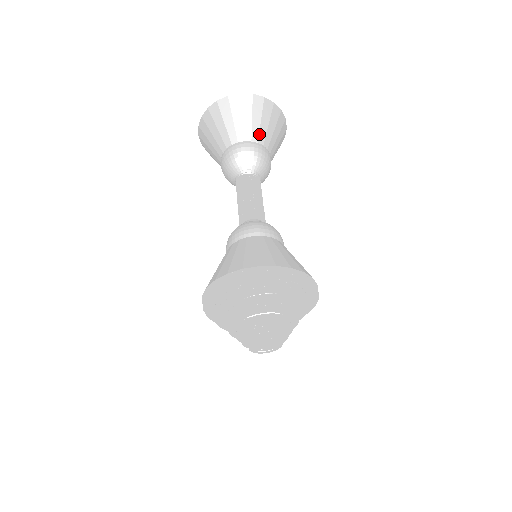
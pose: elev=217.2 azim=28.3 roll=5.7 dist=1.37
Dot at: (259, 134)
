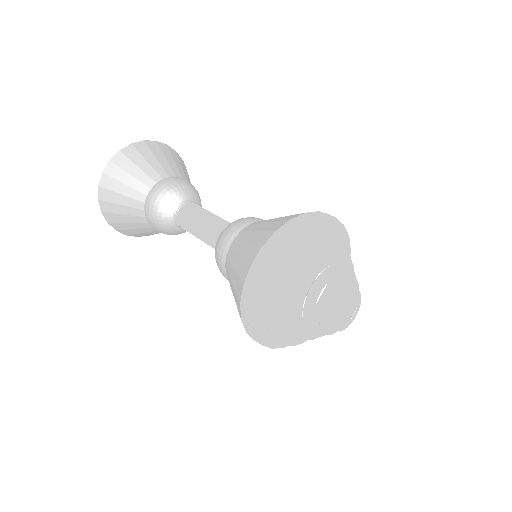
Dot at: (164, 170)
